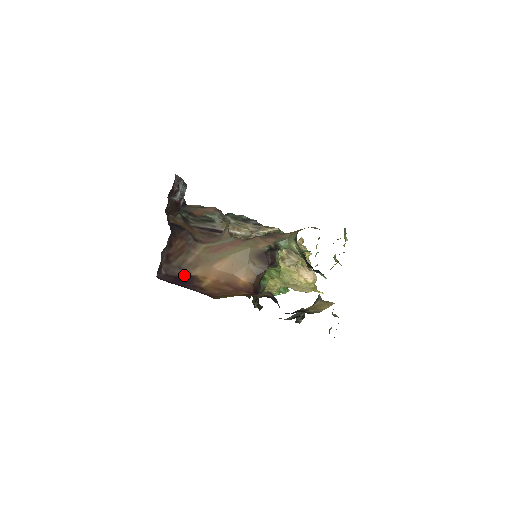
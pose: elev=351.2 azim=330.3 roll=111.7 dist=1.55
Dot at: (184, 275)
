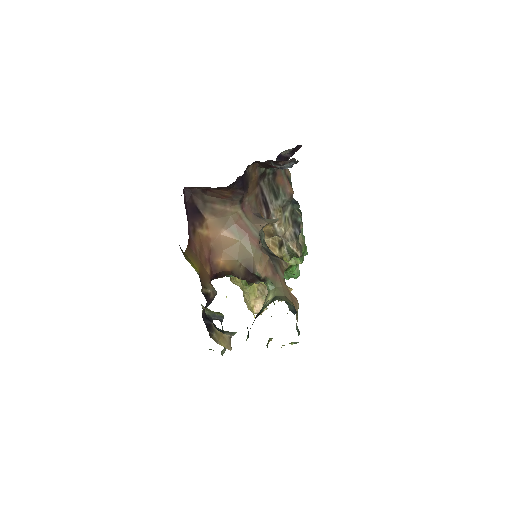
Dot at: (200, 209)
